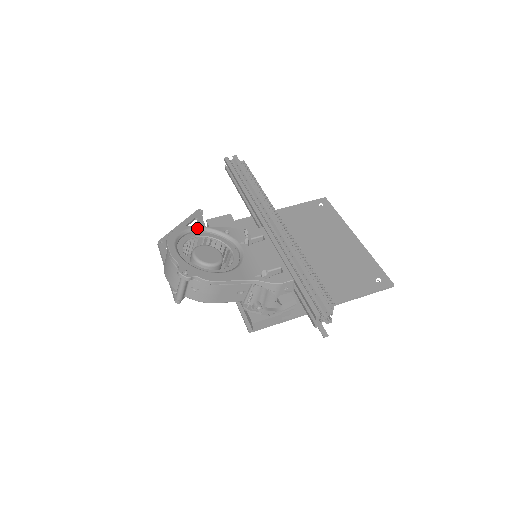
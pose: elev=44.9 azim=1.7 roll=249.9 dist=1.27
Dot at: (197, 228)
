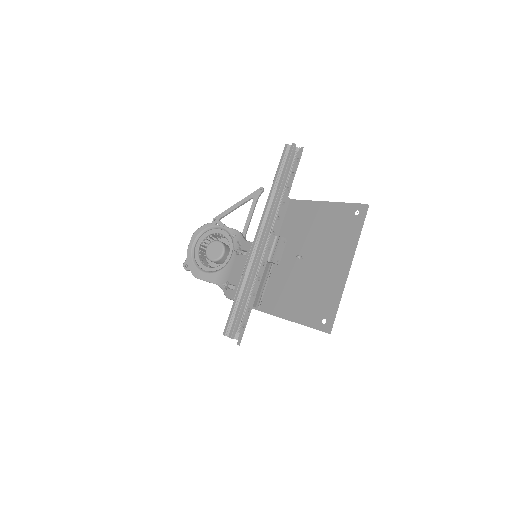
Dot at: (217, 227)
